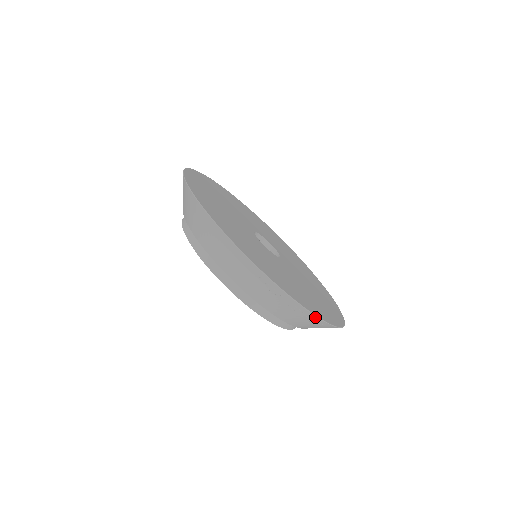
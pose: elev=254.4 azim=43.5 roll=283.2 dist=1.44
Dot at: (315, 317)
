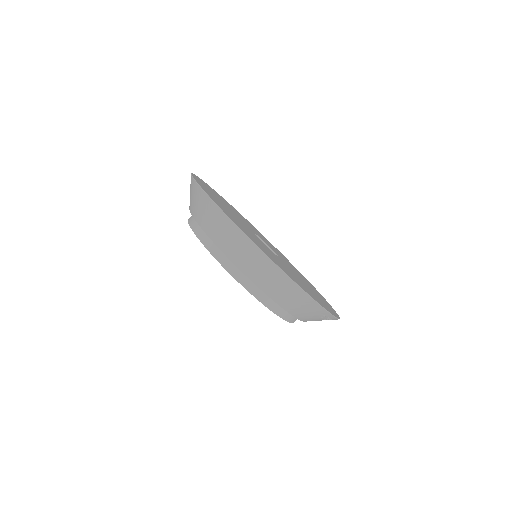
Dot at: occluded
